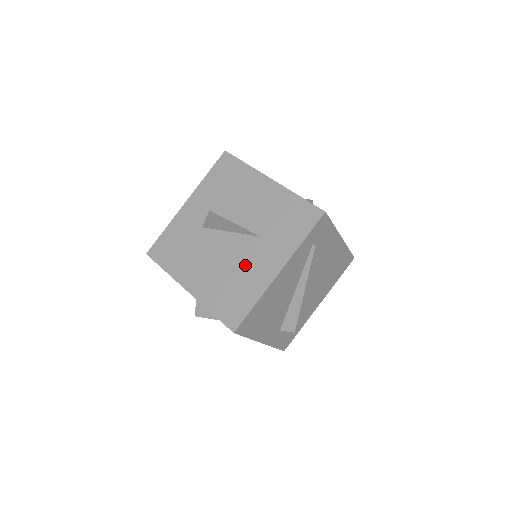
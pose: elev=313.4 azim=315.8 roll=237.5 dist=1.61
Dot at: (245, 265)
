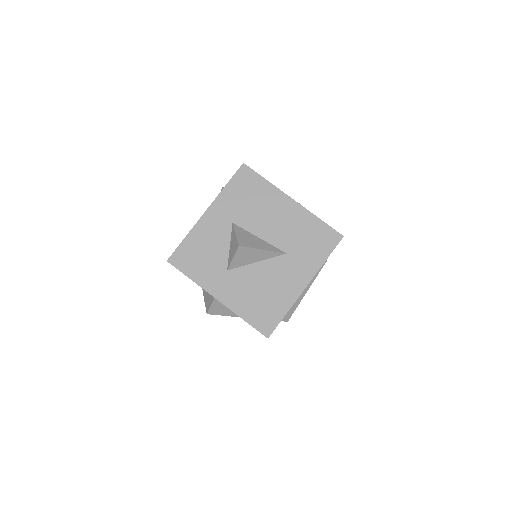
Dot at: (274, 279)
